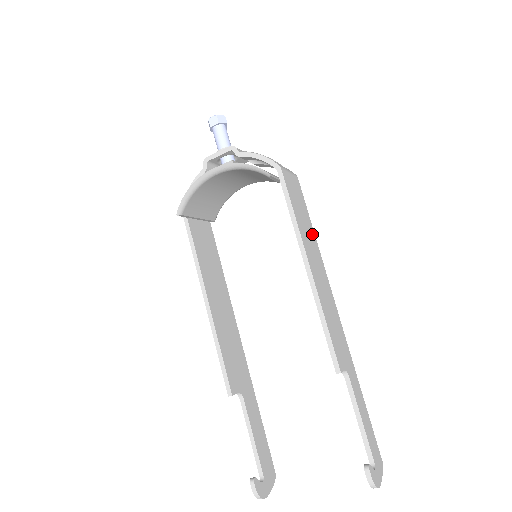
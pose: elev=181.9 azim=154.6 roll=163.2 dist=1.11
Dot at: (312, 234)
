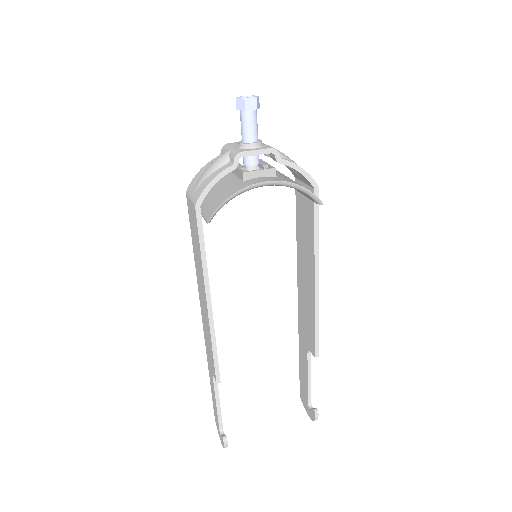
Dot at: occluded
